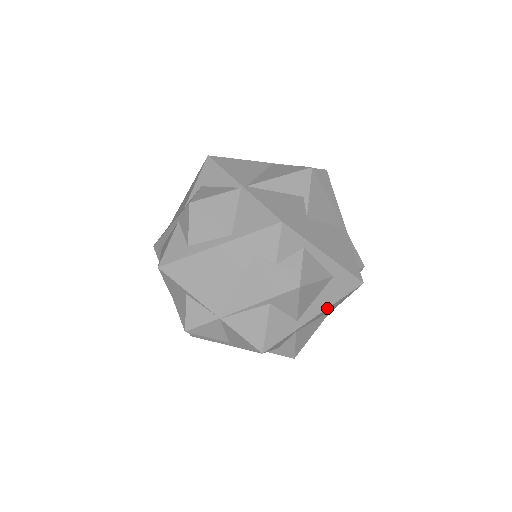
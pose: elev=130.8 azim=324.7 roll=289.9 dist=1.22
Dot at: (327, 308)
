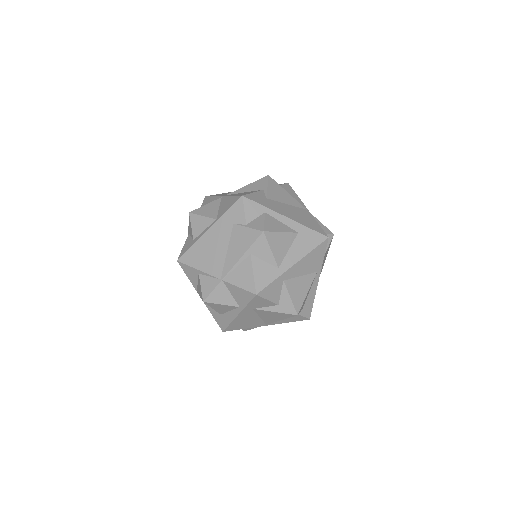
Dot at: (302, 258)
